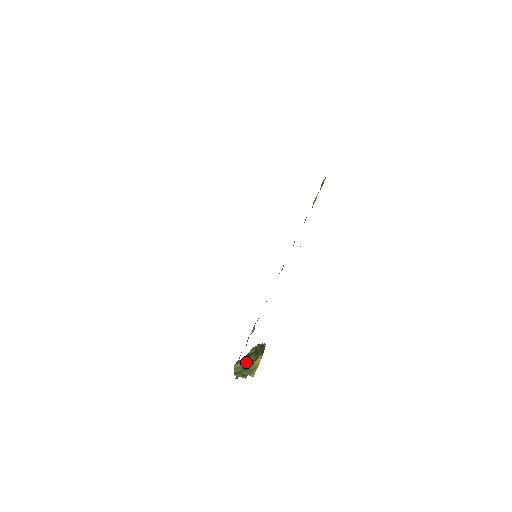
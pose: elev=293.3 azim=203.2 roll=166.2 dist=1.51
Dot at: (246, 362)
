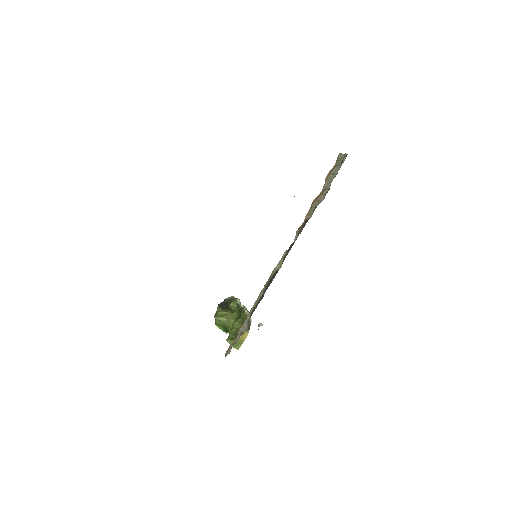
Dot at: (228, 319)
